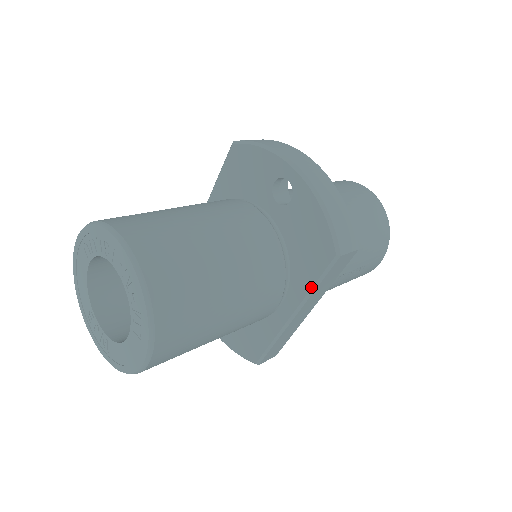
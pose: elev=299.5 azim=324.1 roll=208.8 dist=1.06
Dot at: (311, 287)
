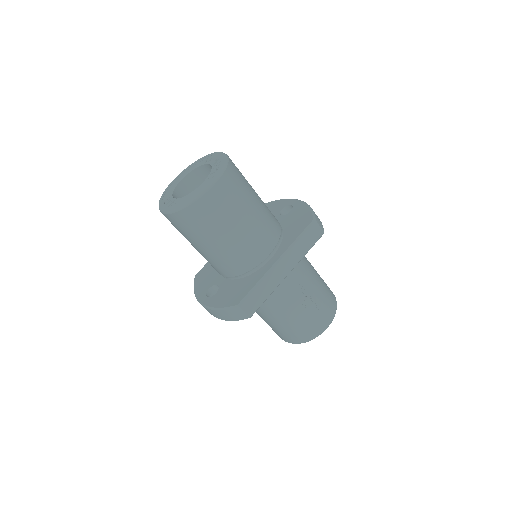
Dot at: (295, 240)
